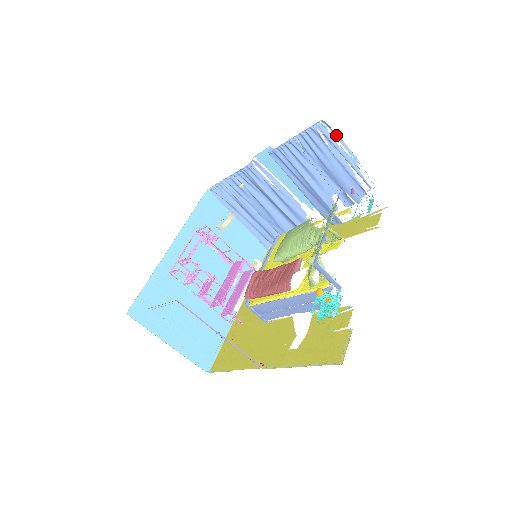
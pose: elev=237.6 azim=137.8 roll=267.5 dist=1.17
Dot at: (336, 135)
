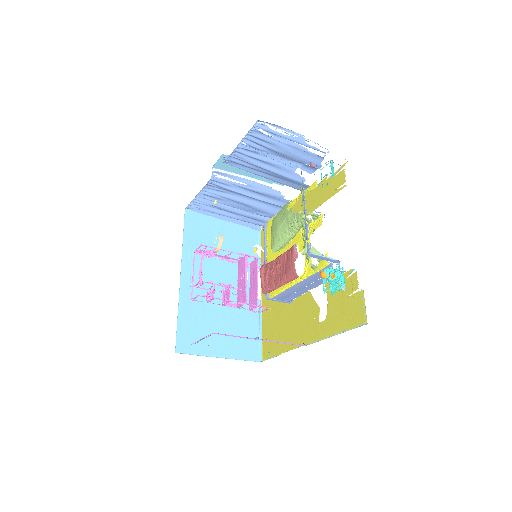
Dot at: (275, 126)
